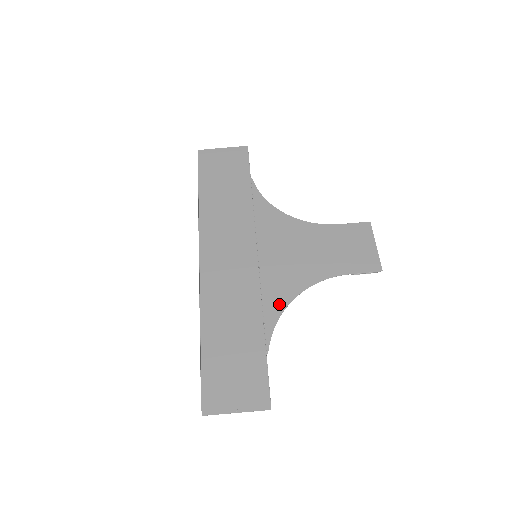
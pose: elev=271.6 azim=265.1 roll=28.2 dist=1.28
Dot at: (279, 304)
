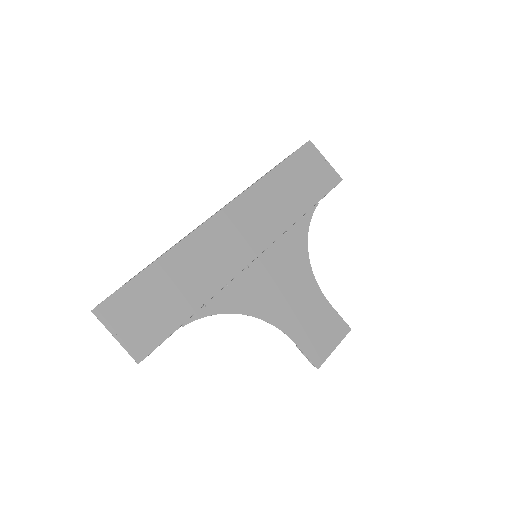
Dot at: (230, 305)
